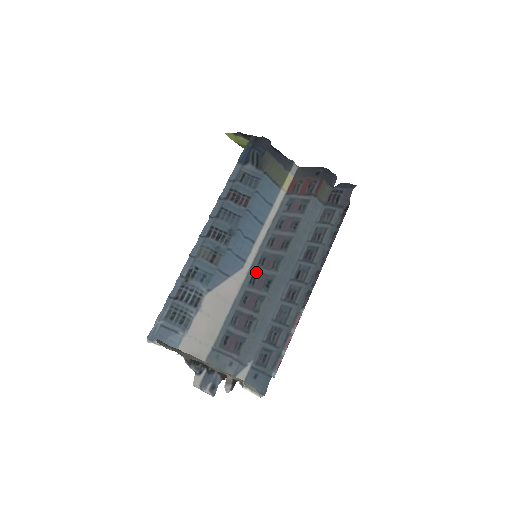
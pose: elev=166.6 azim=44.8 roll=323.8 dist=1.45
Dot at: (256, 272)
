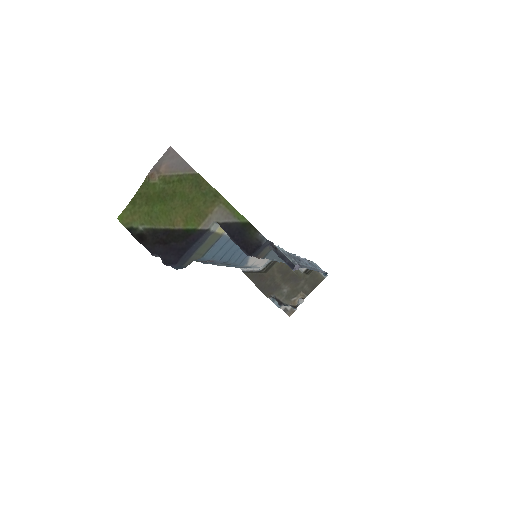
Dot at: occluded
